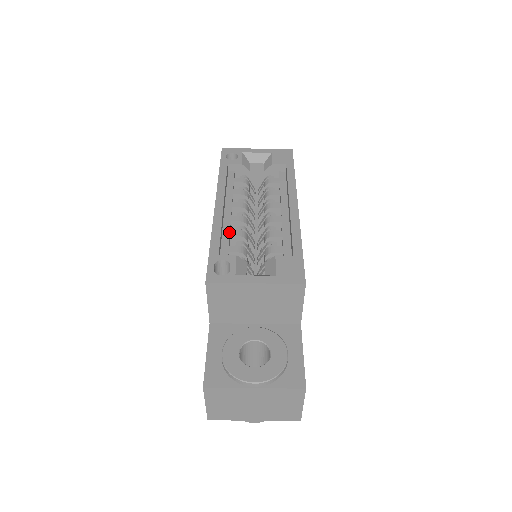
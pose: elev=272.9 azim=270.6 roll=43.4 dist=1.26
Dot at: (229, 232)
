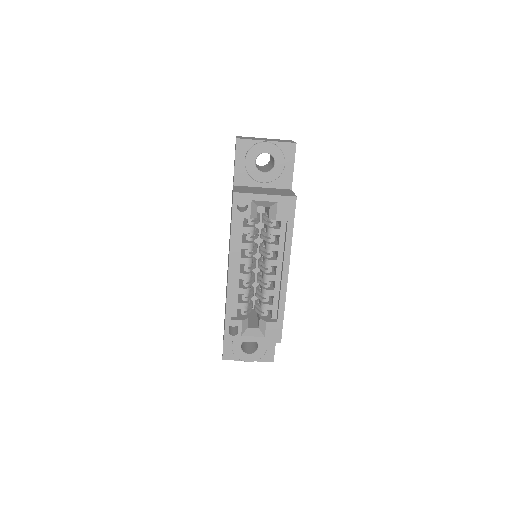
Dot at: (238, 291)
